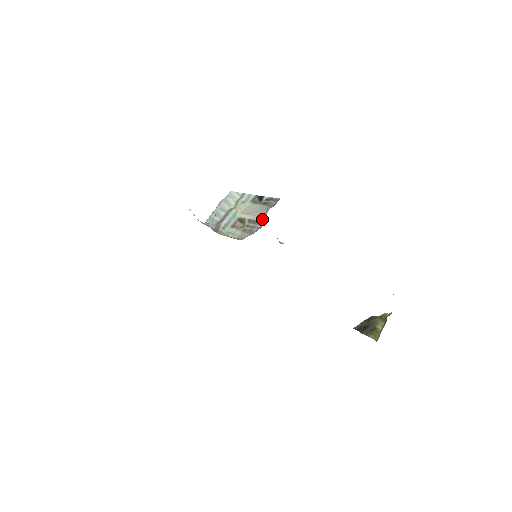
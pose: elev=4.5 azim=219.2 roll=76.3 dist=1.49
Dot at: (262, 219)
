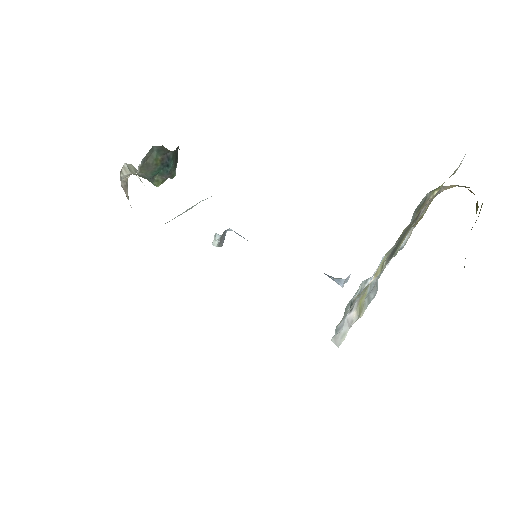
Dot at: occluded
